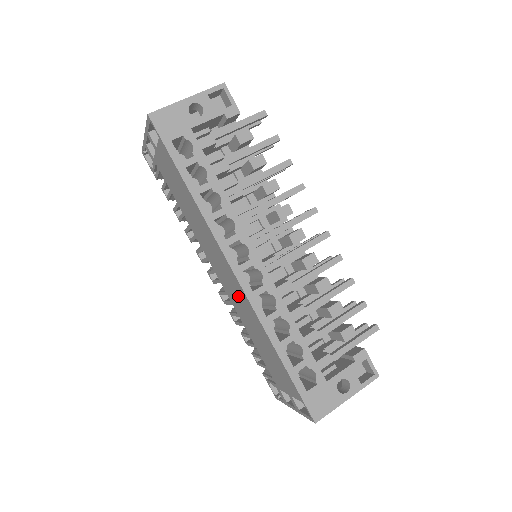
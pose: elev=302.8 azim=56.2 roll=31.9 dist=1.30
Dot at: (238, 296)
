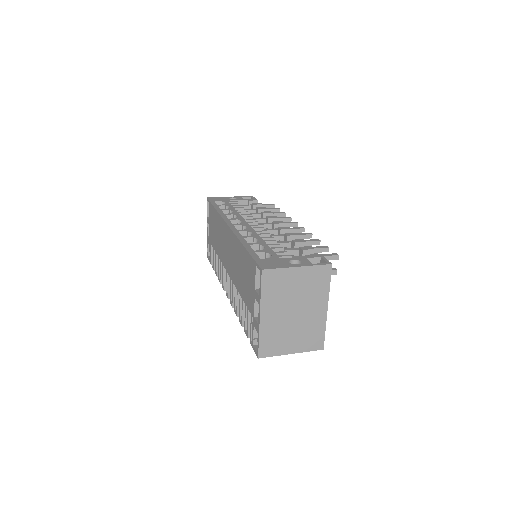
Dot at: (231, 250)
